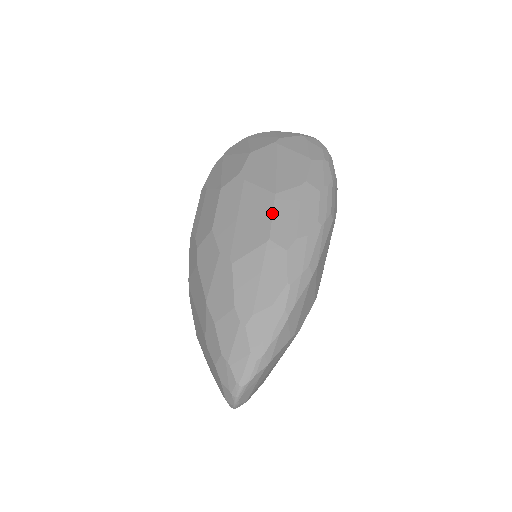
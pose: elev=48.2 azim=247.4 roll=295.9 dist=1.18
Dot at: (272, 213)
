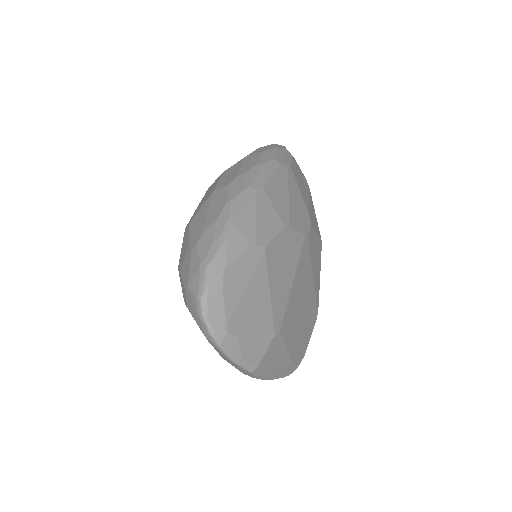
Dot at: (219, 179)
